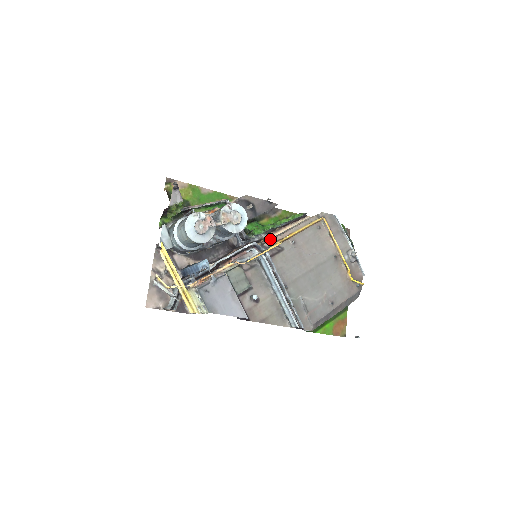
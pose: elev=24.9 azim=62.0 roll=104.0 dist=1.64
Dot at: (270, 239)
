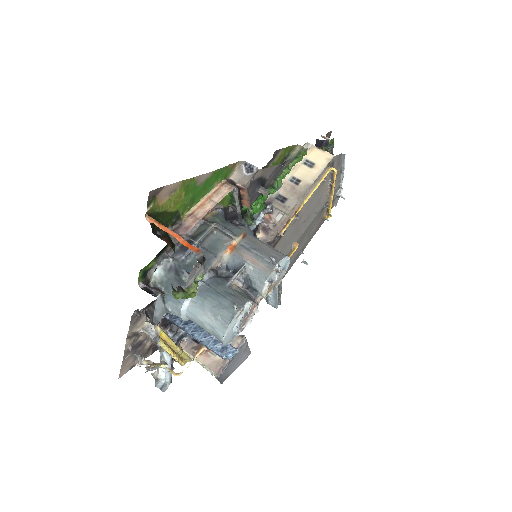
Dot at: (274, 224)
